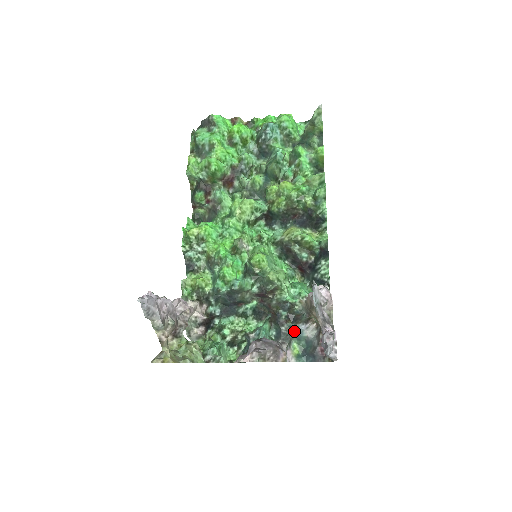
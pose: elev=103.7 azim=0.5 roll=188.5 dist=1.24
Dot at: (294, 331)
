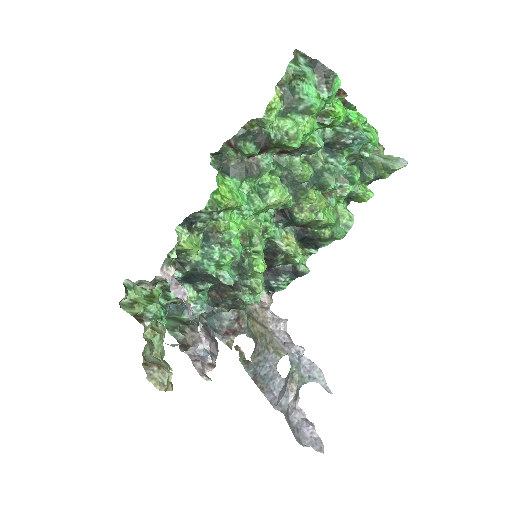
Dot at: occluded
